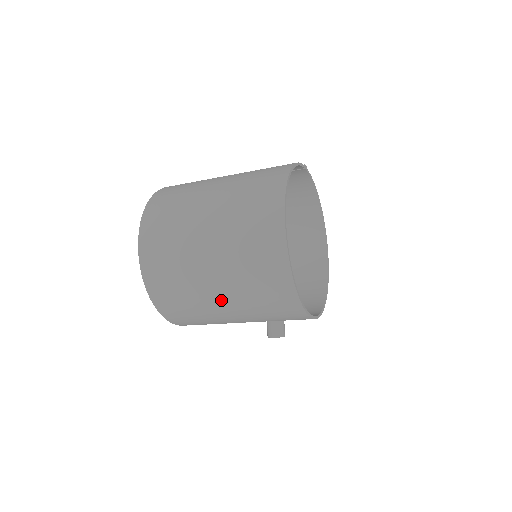
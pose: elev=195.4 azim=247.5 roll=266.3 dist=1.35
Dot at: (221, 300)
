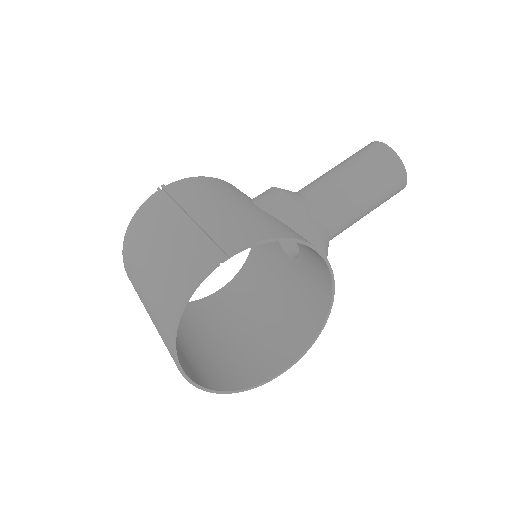
Dot at: (205, 343)
